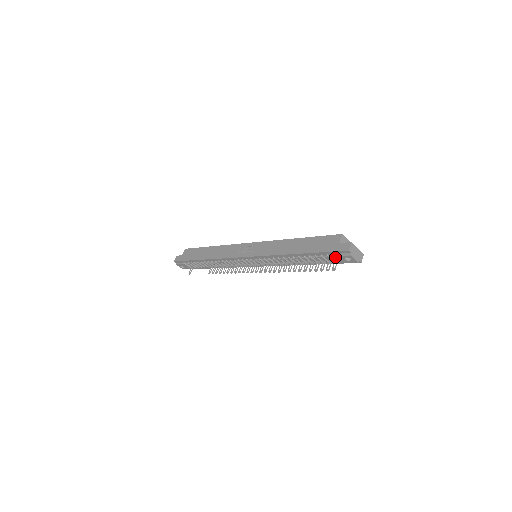
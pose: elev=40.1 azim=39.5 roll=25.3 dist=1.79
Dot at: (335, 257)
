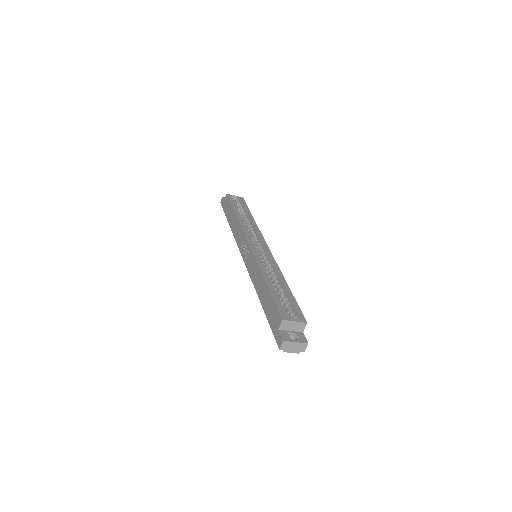
Dot at: occluded
